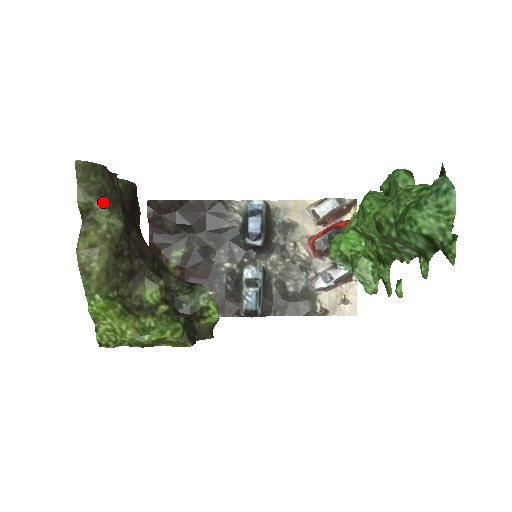
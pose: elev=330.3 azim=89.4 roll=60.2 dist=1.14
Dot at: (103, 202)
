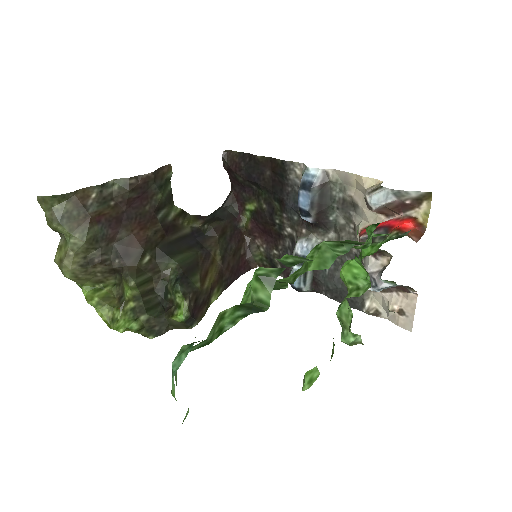
Dot at: (64, 227)
